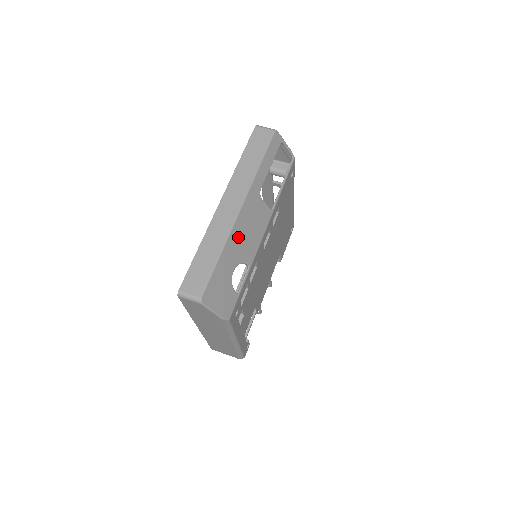
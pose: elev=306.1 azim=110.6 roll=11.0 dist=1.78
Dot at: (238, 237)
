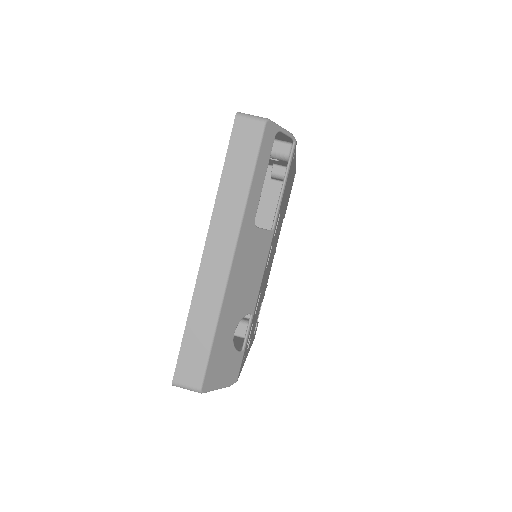
Dot at: (234, 295)
